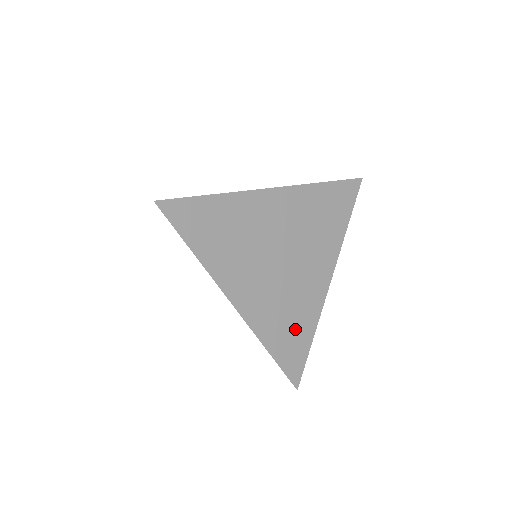
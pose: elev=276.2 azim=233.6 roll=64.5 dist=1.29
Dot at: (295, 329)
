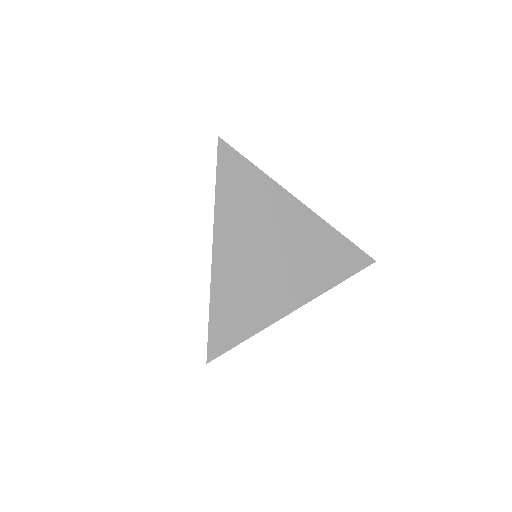
Dot at: occluded
